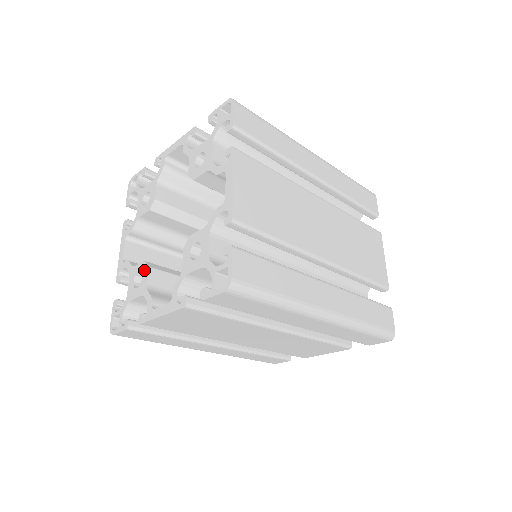
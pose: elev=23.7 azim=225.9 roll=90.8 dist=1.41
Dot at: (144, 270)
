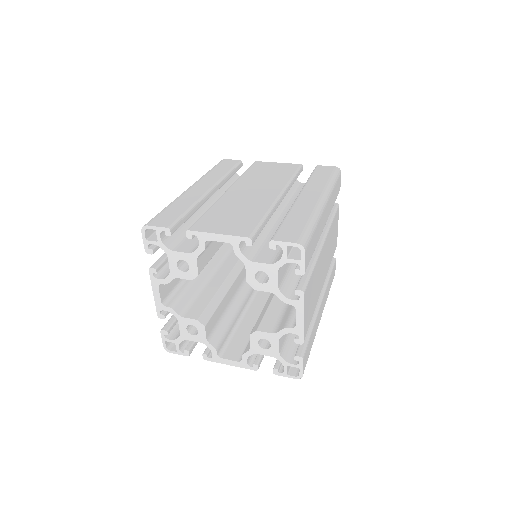
Dot at: (200, 327)
